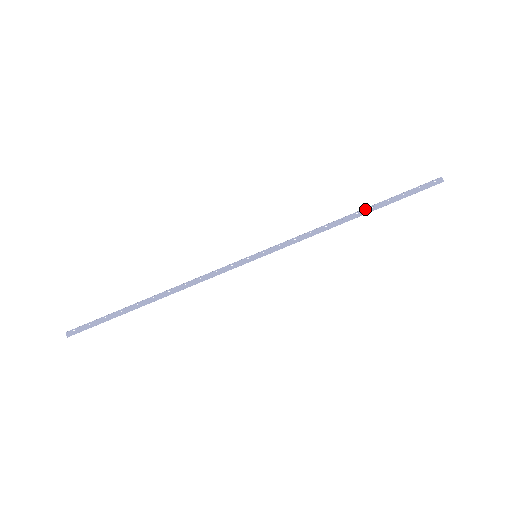
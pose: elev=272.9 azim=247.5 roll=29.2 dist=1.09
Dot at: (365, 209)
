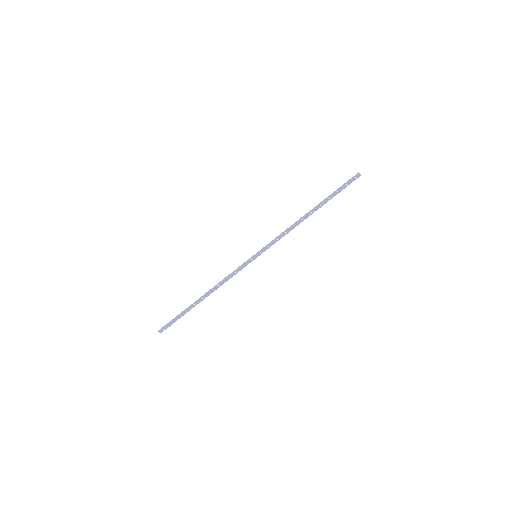
Dot at: (316, 208)
